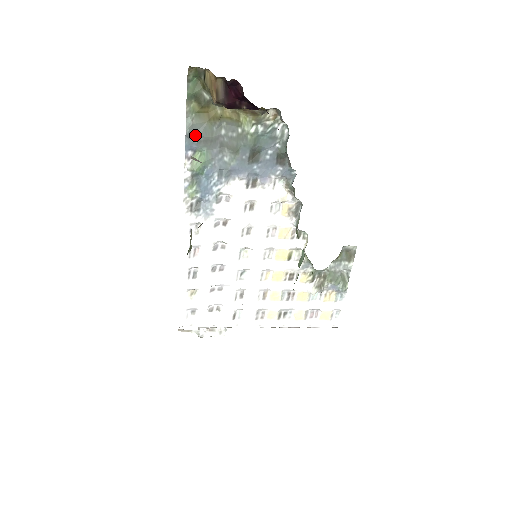
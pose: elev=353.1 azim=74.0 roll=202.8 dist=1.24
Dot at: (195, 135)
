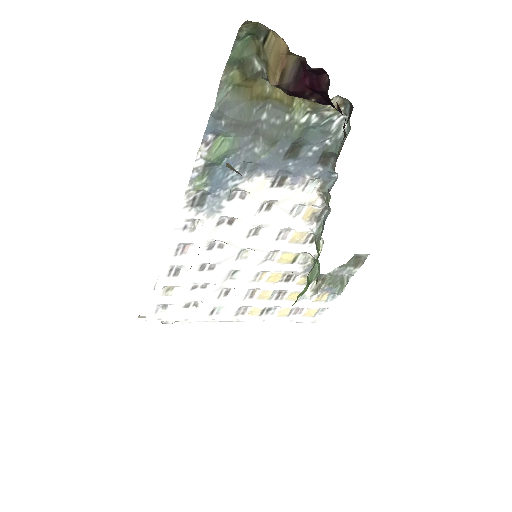
Dot at: (225, 116)
